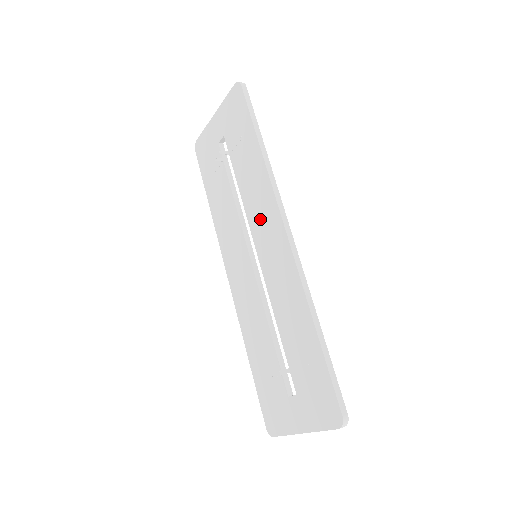
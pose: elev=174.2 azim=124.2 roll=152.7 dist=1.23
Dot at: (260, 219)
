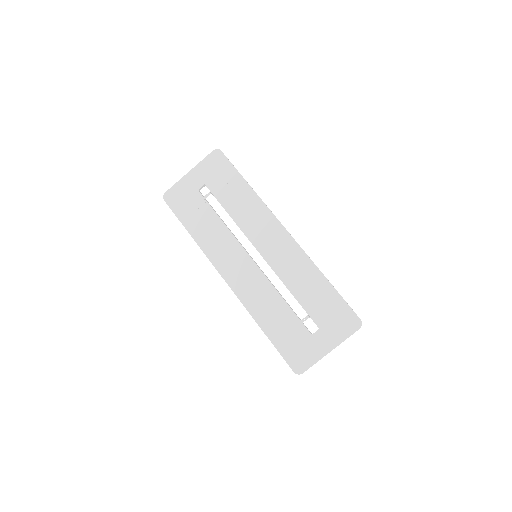
Dot at: (259, 229)
